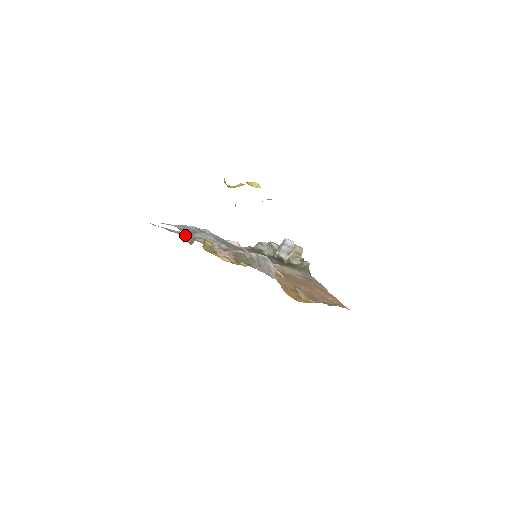
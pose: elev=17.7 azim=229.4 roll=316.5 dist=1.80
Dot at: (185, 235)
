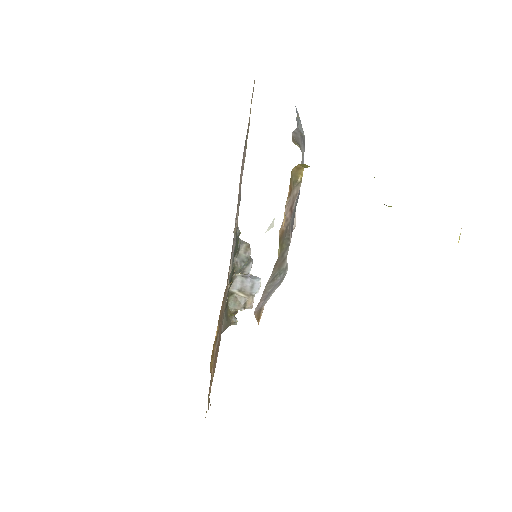
Dot at: occluded
